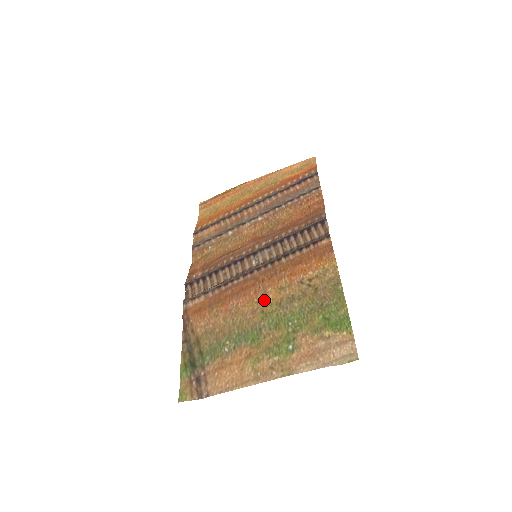
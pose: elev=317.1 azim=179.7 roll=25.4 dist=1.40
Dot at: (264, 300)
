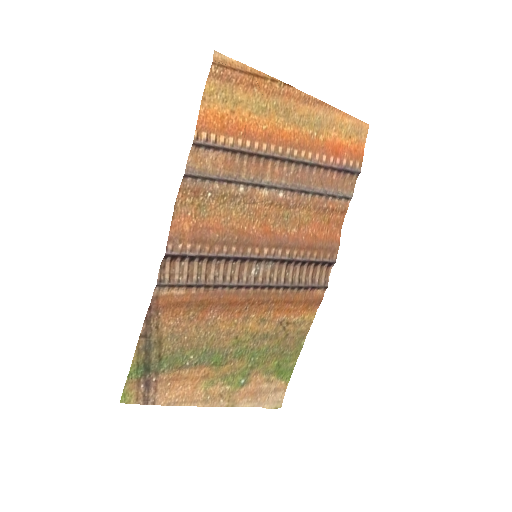
Dot at: (243, 325)
